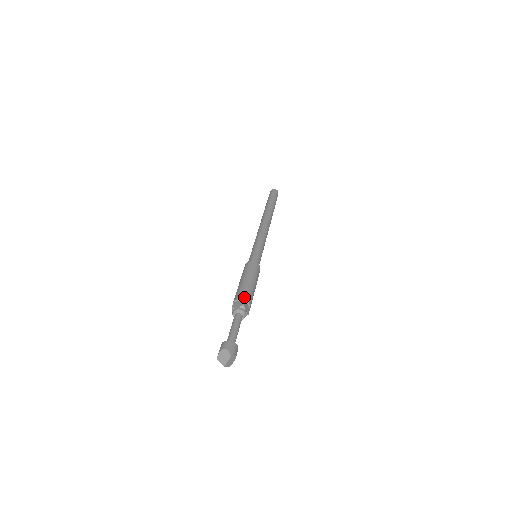
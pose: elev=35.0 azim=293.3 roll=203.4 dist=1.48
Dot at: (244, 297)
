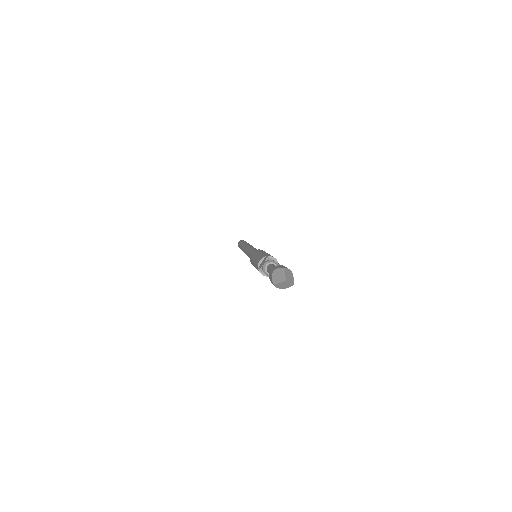
Dot at: (264, 256)
